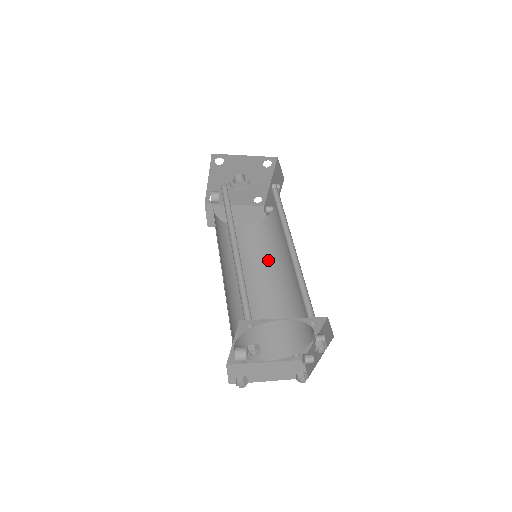
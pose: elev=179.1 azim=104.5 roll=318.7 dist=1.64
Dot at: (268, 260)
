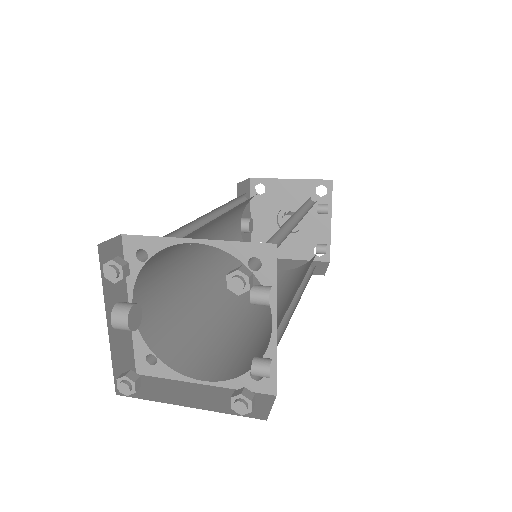
Dot at: (292, 287)
